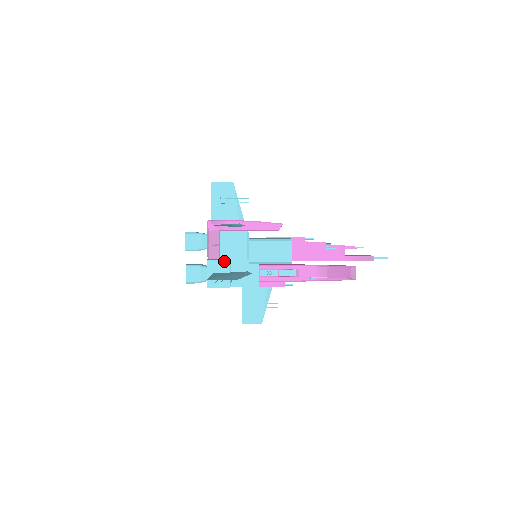
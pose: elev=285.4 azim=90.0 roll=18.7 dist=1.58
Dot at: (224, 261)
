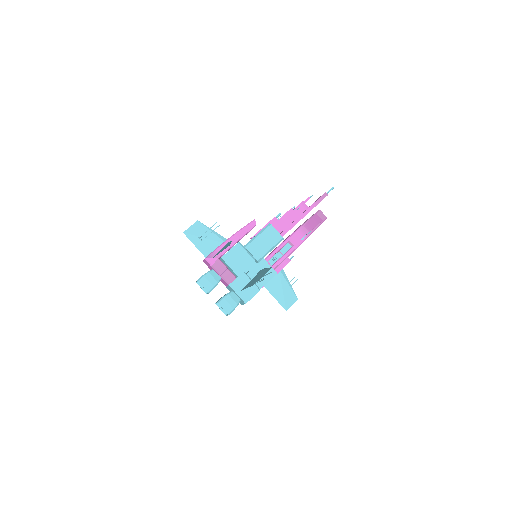
Dot at: (240, 276)
